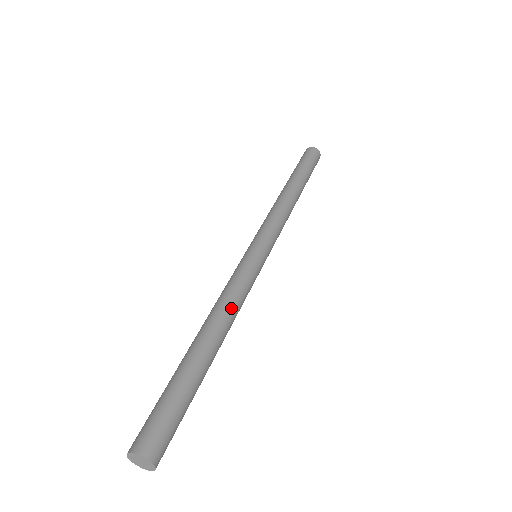
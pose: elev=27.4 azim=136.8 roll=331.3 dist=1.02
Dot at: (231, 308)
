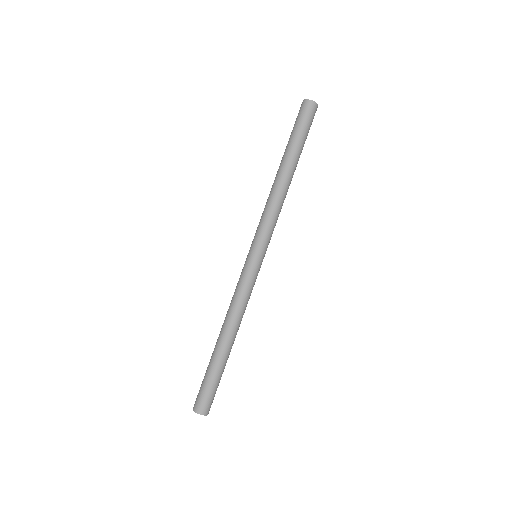
Dot at: (239, 314)
